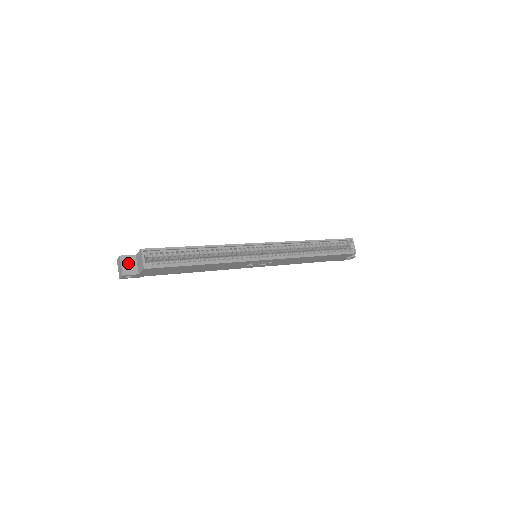
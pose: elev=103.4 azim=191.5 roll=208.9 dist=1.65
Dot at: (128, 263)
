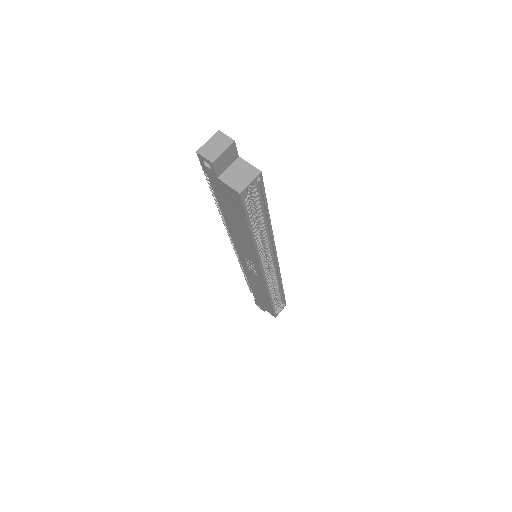
Dot at: (228, 156)
